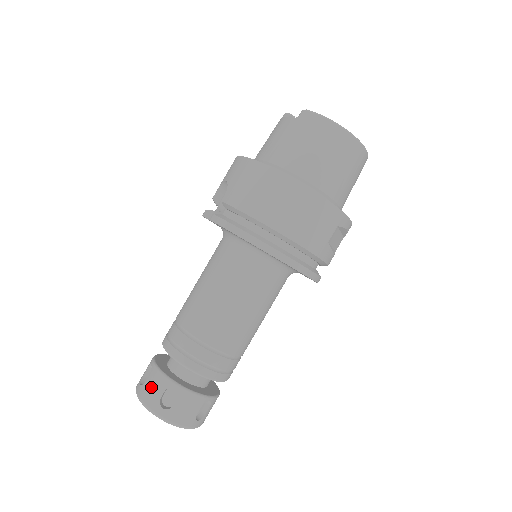
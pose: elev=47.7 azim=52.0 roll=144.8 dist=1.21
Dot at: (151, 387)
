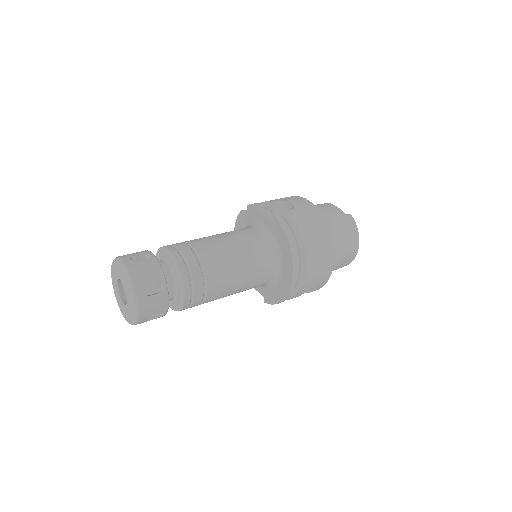
Dot at: (145, 270)
